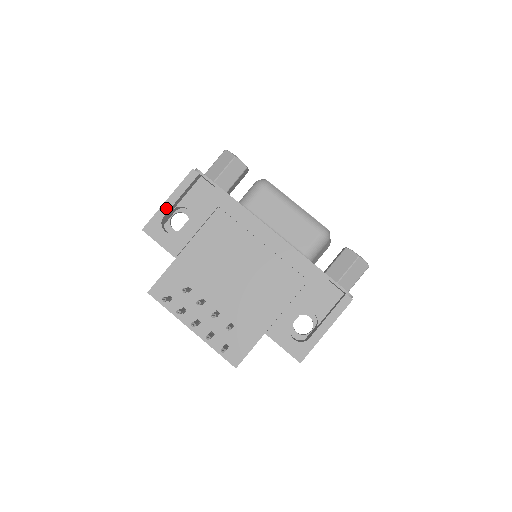
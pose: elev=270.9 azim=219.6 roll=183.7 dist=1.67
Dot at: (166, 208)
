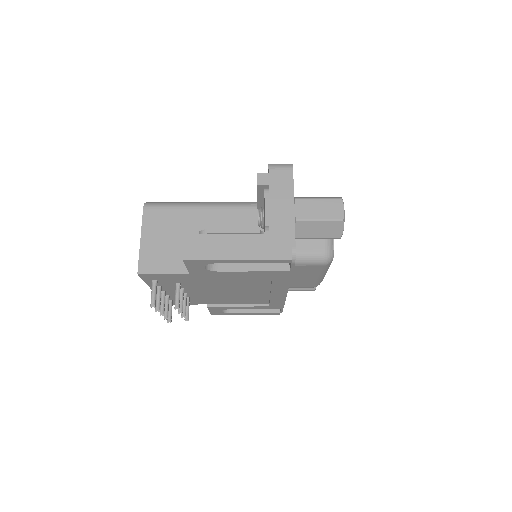
Dot at: (227, 262)
